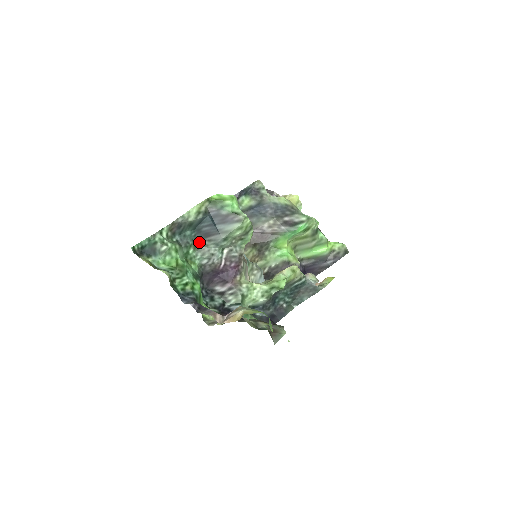
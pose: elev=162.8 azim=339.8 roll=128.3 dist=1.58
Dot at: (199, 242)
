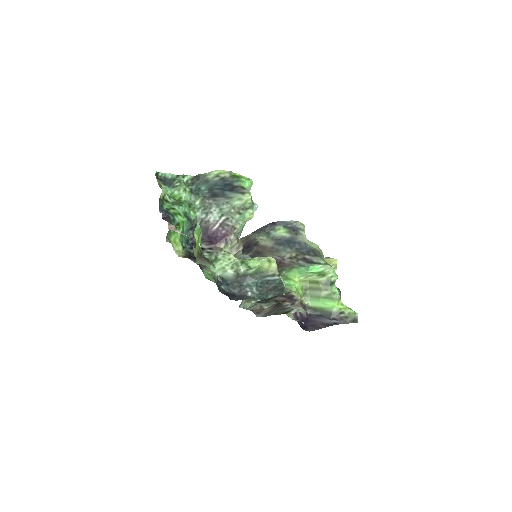
Dot at: (207, 200)
